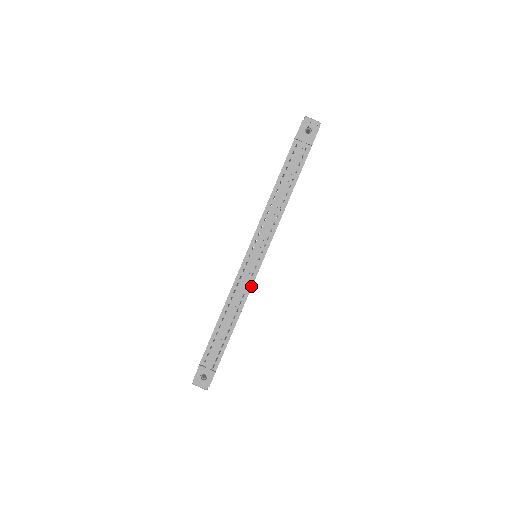
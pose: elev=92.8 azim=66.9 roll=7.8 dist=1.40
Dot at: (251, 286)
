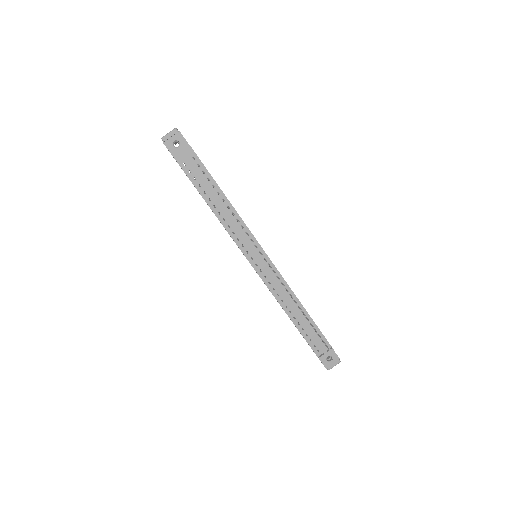
Dot at: (282, 278)
